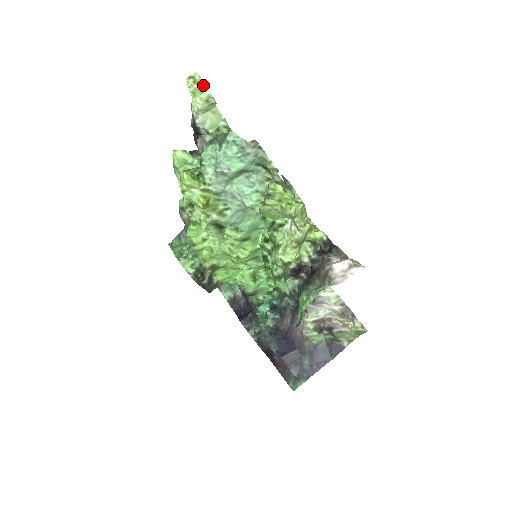
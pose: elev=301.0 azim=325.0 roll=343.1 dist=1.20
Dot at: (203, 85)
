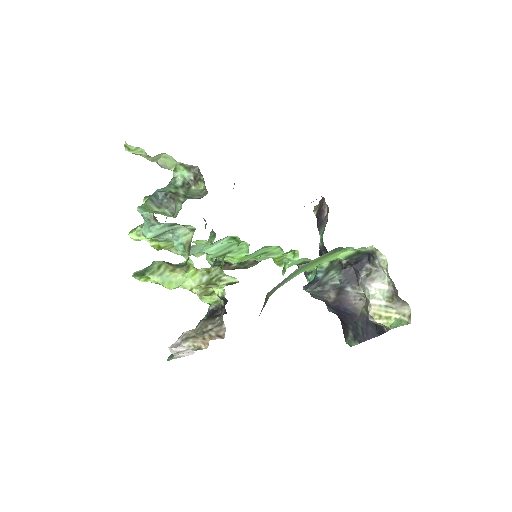
Dot at: (137, 148)
